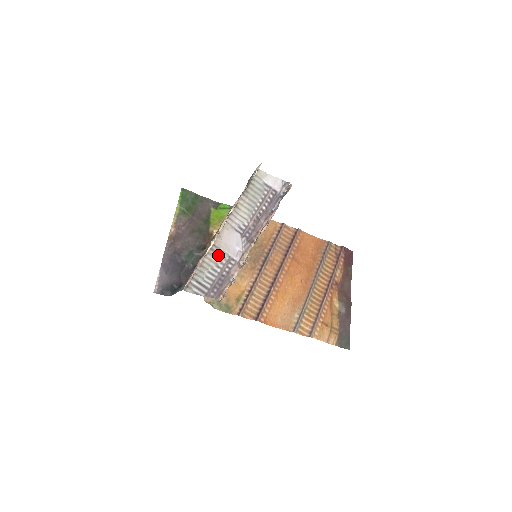
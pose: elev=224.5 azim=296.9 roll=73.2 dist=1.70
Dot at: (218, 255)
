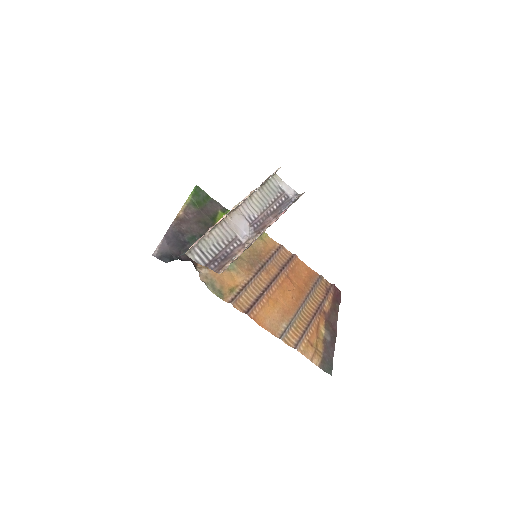
Dot at: (226, 232)
